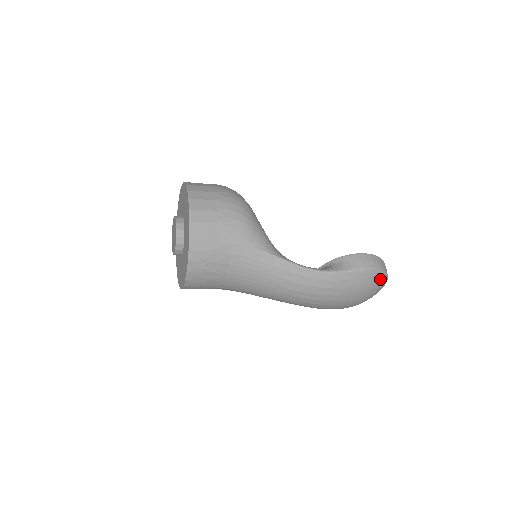
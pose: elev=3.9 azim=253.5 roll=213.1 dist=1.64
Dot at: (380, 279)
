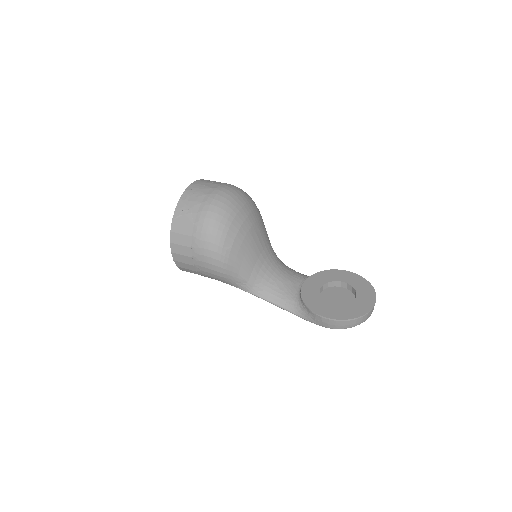
Dot at: occluded
